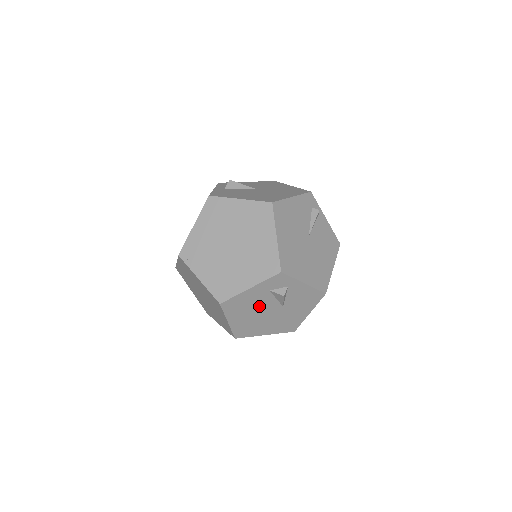
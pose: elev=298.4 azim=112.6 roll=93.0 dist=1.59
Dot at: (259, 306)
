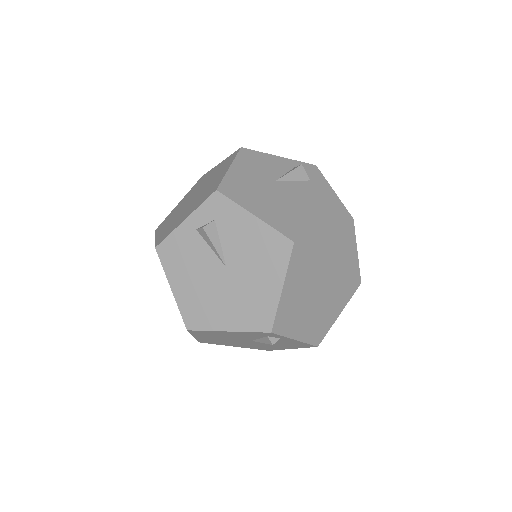
Dot at: occluded
